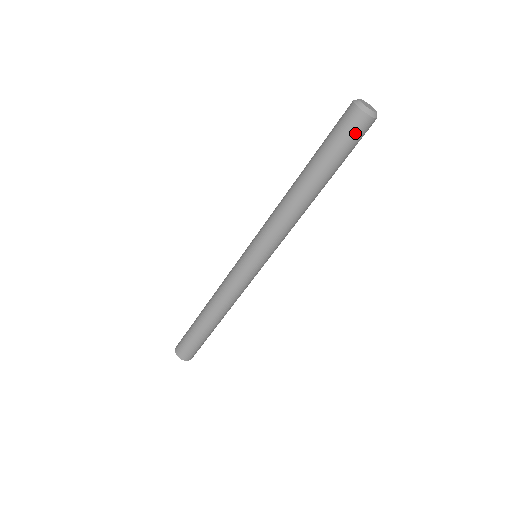
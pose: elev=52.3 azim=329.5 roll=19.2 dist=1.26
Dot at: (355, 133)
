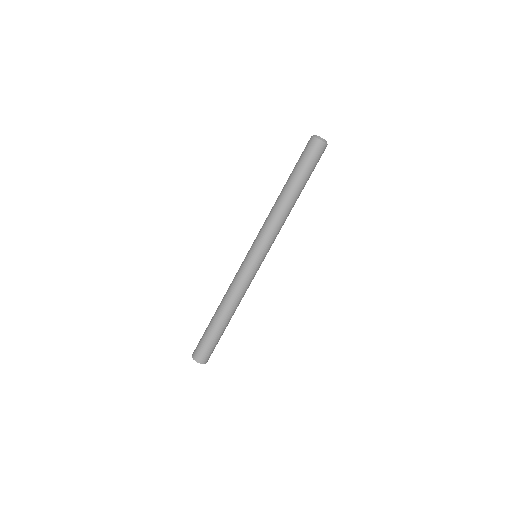
Dot at: (317, 154)
